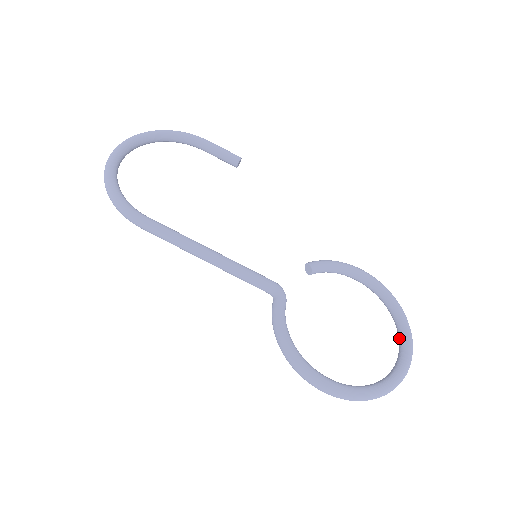
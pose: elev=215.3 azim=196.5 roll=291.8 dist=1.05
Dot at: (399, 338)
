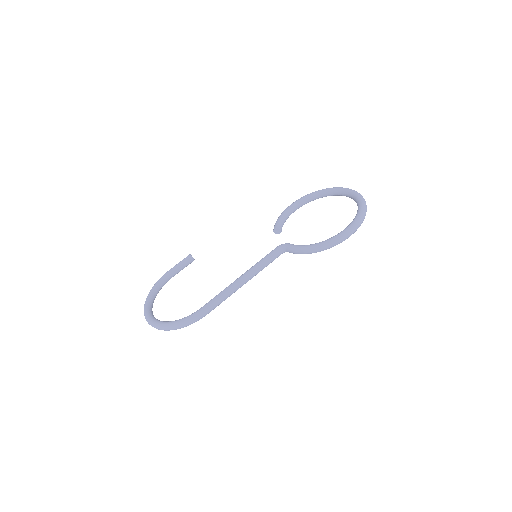
Dot at: (339, 195)
